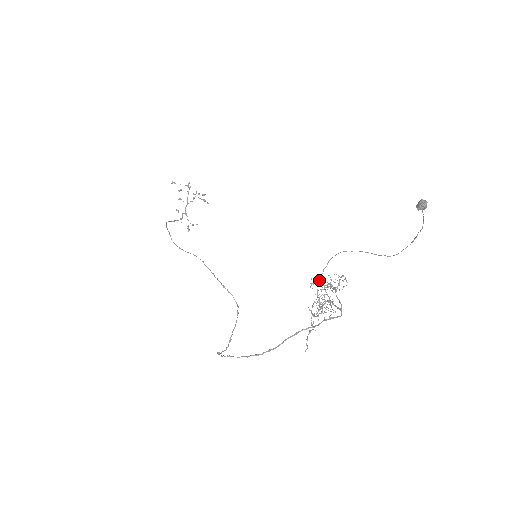
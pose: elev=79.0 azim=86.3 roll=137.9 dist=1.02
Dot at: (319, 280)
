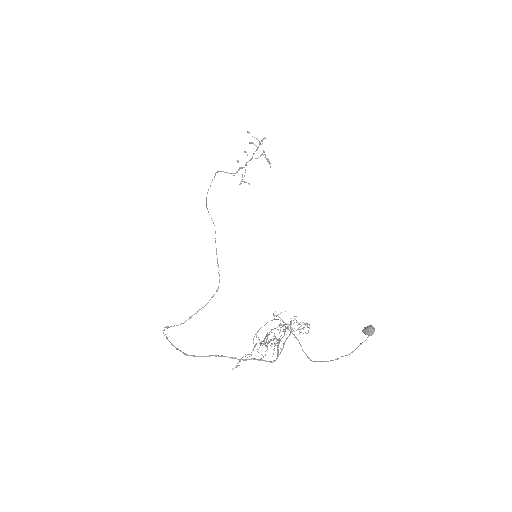
Dot at: (260, 328)
